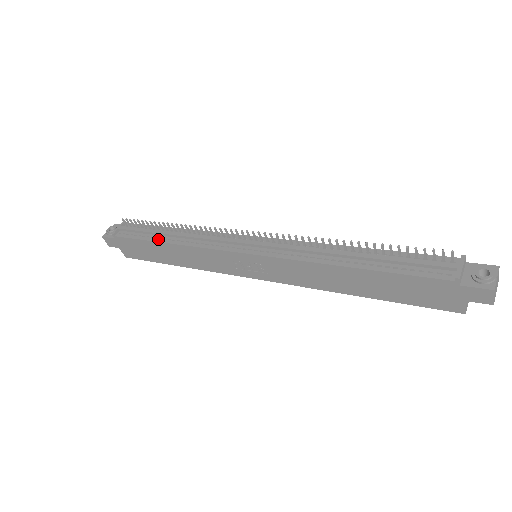
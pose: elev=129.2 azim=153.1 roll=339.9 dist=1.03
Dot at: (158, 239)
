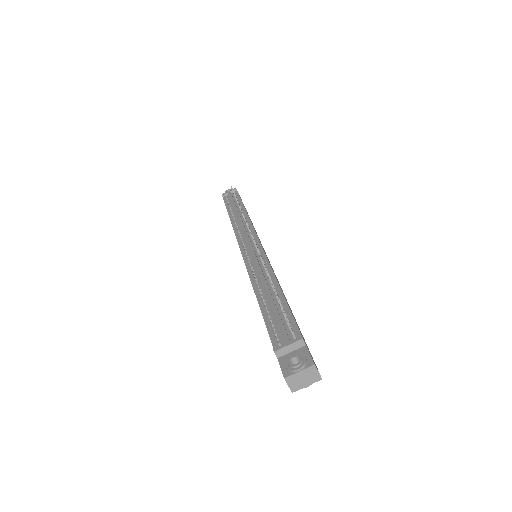
Dot at: (230, 212)
